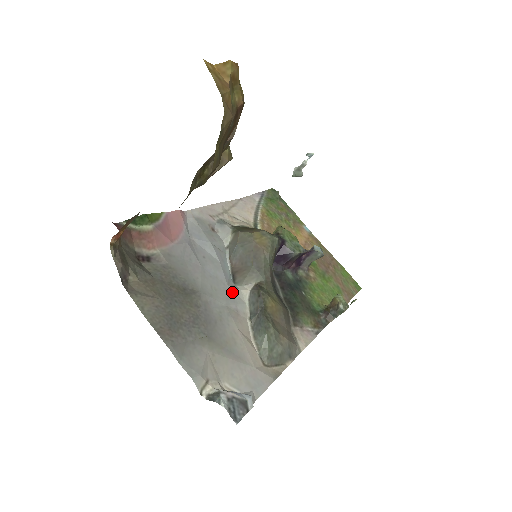
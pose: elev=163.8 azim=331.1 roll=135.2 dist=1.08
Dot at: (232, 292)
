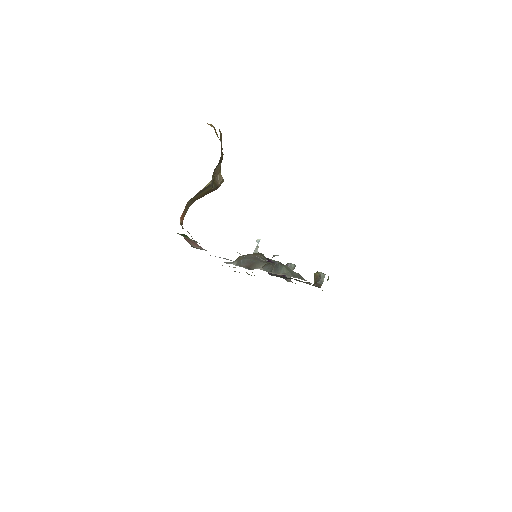
Dot at: occluded
